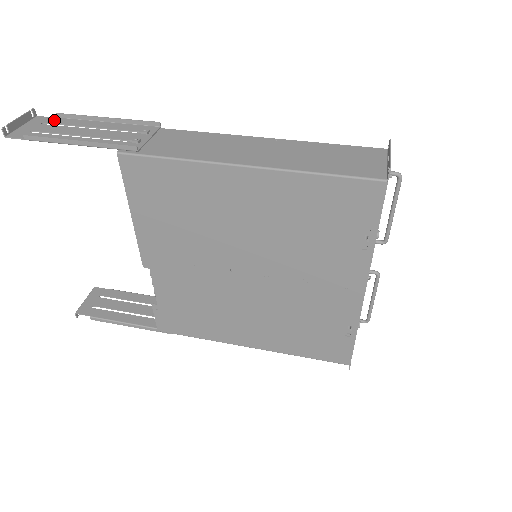
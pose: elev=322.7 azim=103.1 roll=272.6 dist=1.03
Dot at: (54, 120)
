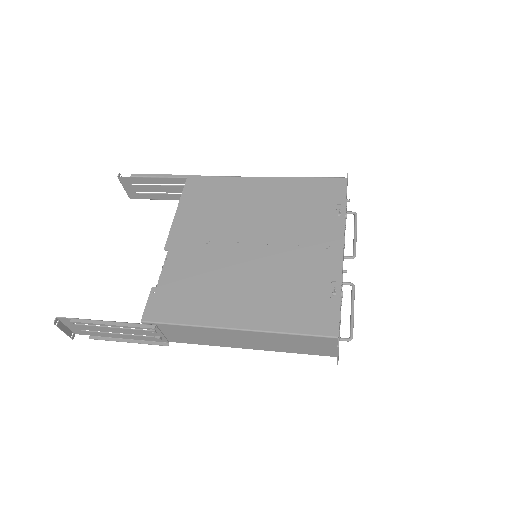
Dot at: (142, 196)
